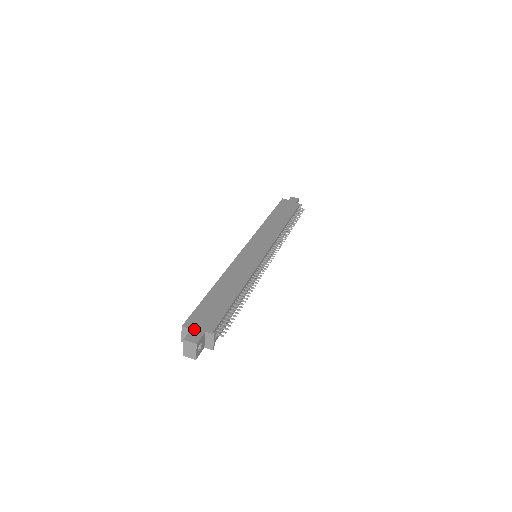
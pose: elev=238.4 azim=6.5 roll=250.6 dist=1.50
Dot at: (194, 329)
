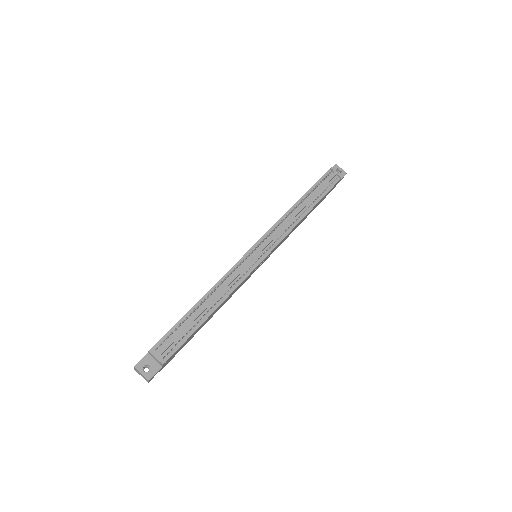
Dot at: occluded
